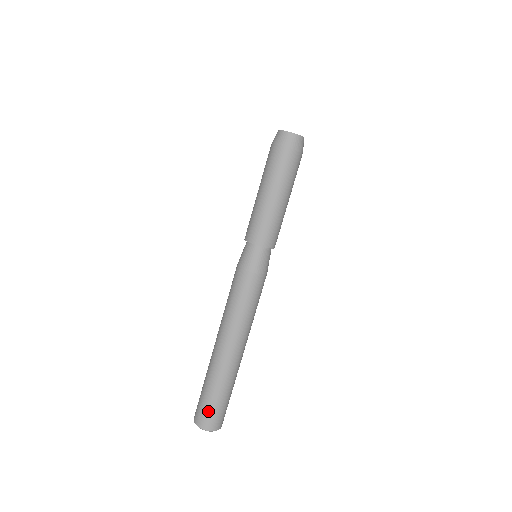
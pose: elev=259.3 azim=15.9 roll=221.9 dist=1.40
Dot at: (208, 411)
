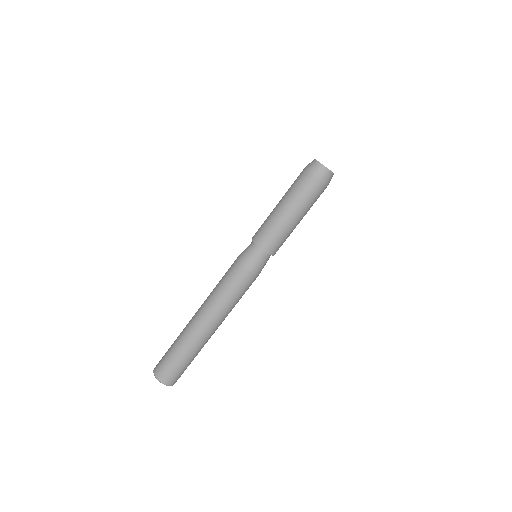
Dot at: (163, 359)
